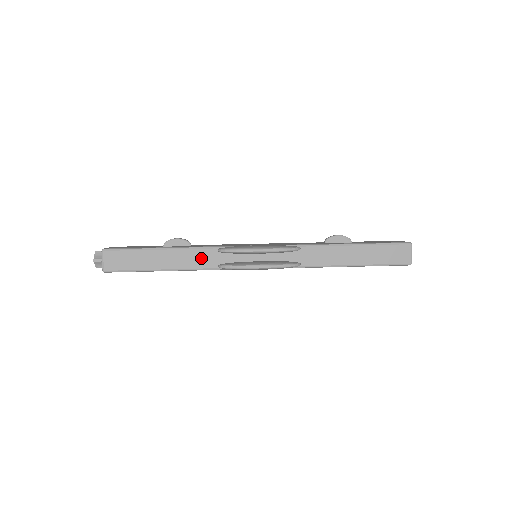
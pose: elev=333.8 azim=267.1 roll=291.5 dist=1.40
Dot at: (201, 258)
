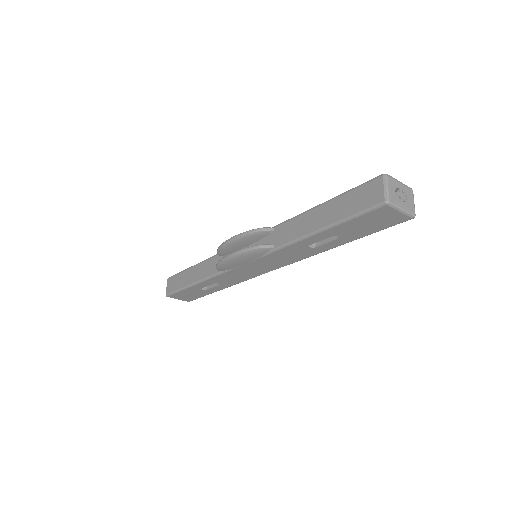
Dot at: (211, 266)
